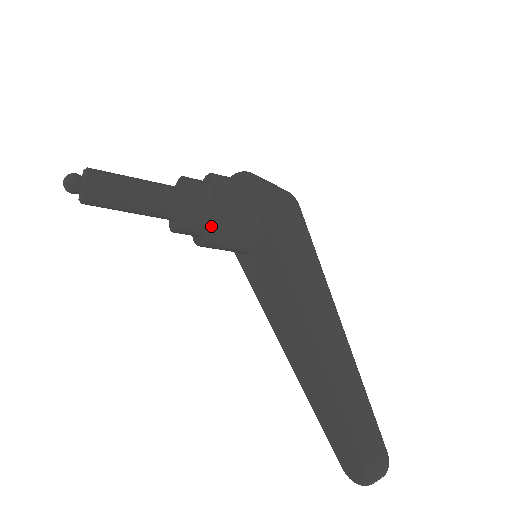
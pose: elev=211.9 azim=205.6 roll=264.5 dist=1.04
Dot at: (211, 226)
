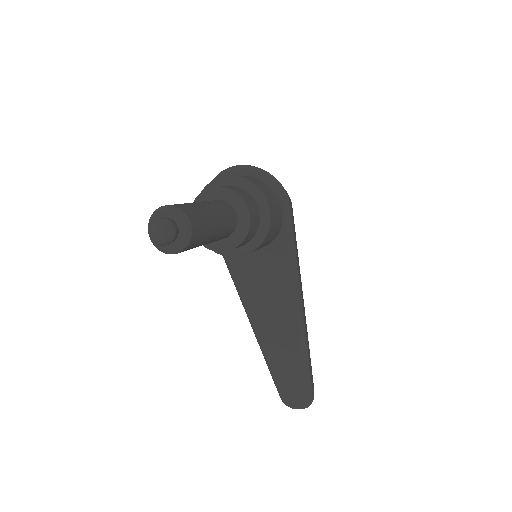
Dot at: (255, 249)
